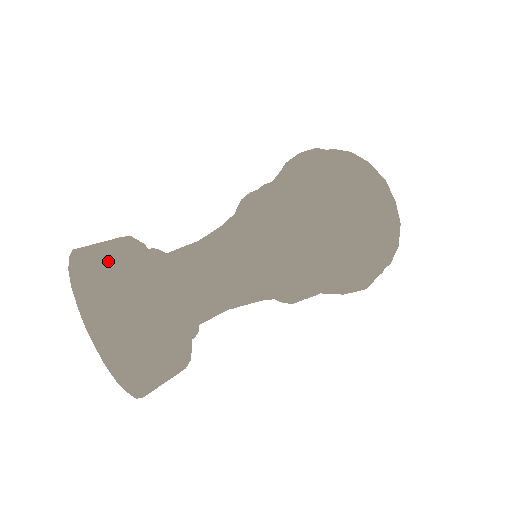
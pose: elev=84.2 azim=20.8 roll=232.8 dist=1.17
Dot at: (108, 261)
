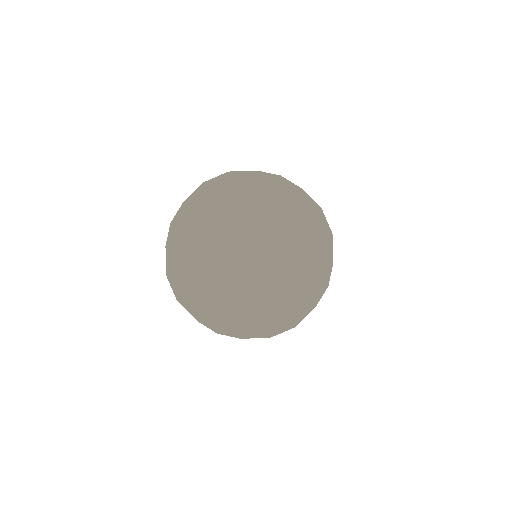
Dot at: (215, 180)
